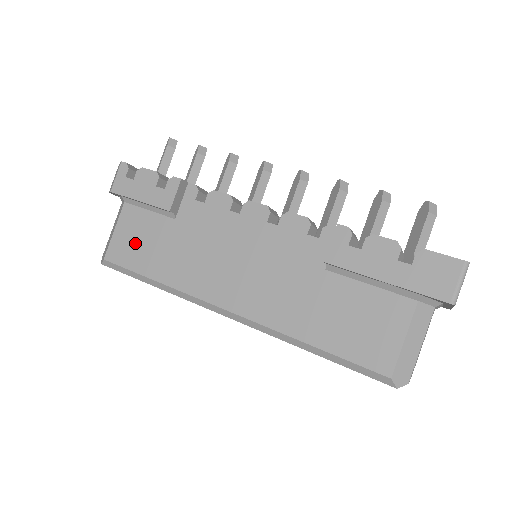
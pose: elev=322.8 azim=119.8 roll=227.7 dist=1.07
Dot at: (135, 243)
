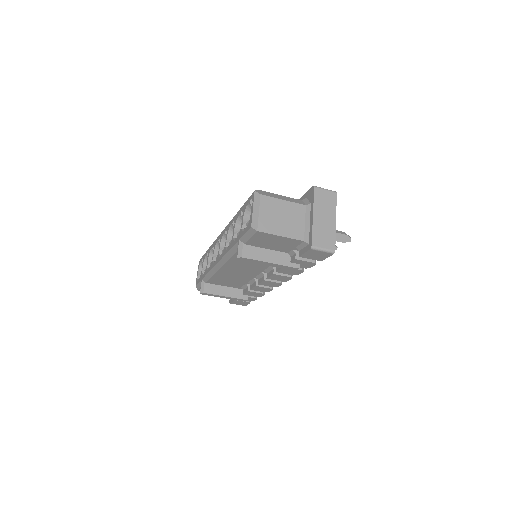
Dot at: occluded
